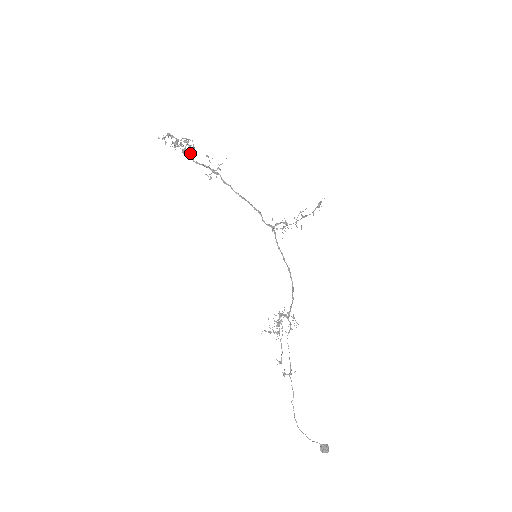
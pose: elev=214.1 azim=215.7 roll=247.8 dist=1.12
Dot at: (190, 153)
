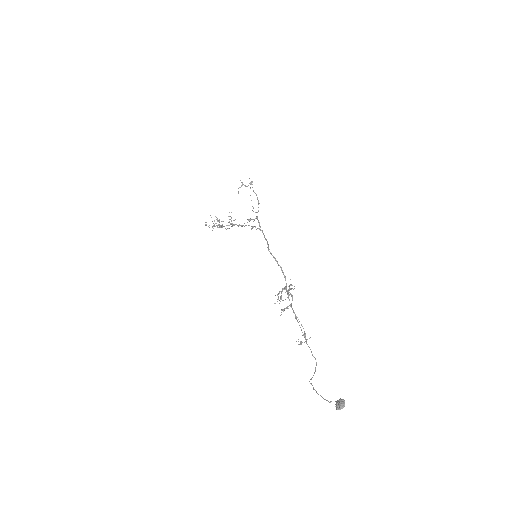
Dot at: occluded
